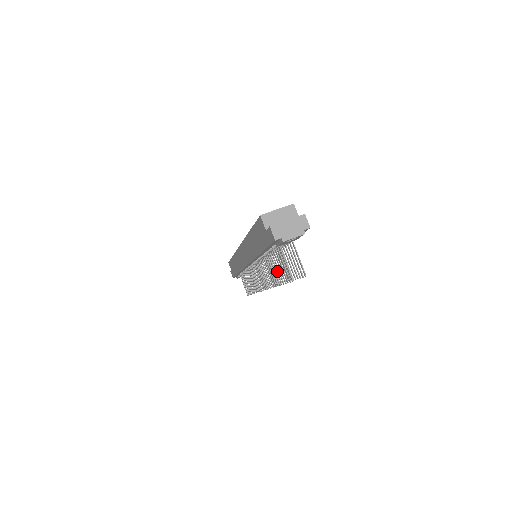
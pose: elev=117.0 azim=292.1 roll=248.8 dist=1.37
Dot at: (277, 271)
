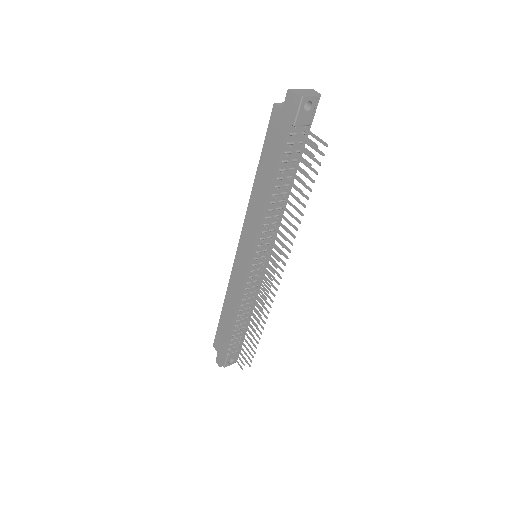
Dot at: (294, 184)
